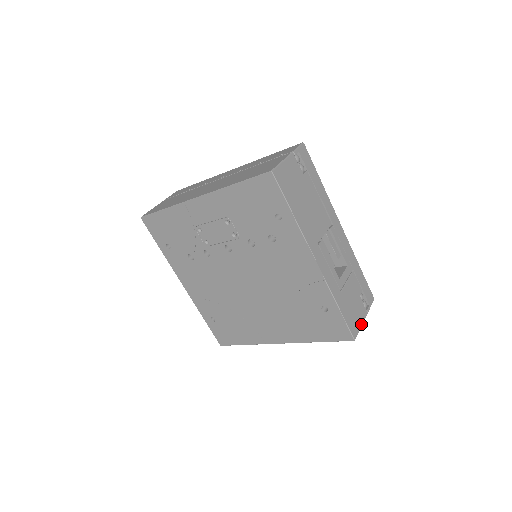
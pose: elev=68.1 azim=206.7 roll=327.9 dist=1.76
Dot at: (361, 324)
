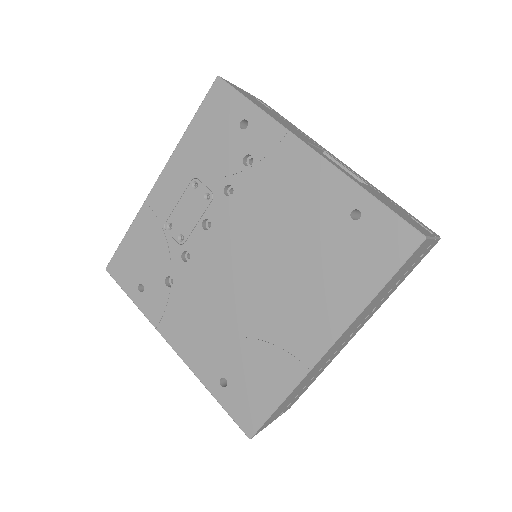
Dot at: (429, 235)
